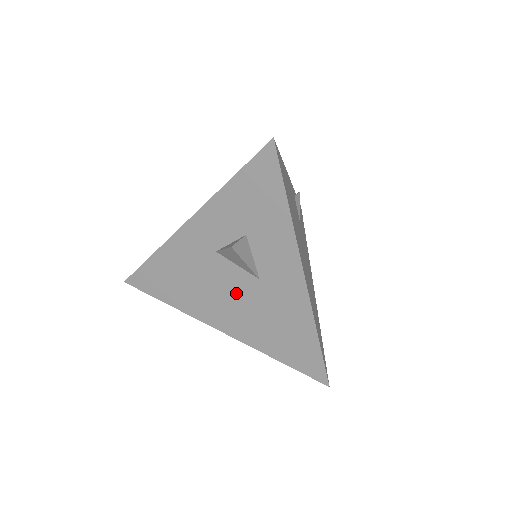
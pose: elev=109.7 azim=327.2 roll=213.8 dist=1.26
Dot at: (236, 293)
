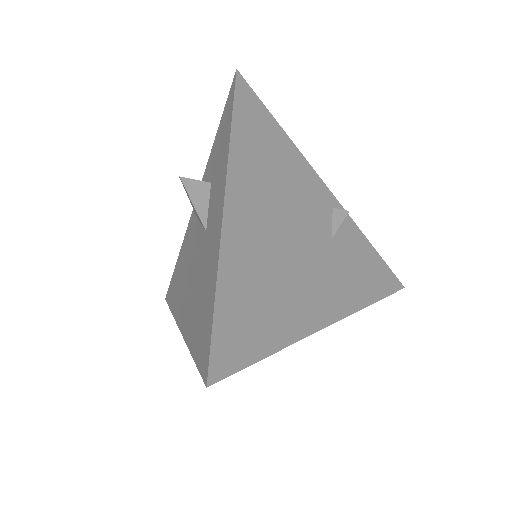
Dot at: (195, 263)
